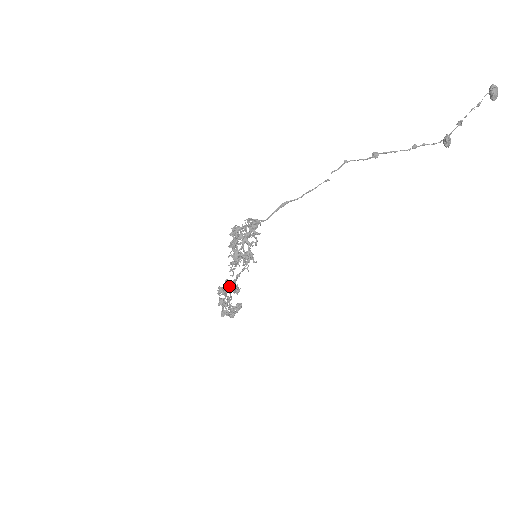
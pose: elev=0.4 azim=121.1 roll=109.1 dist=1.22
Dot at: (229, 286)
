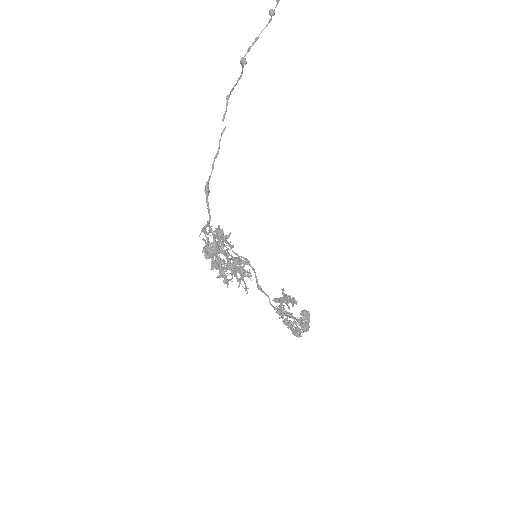
Dot at: occluded
